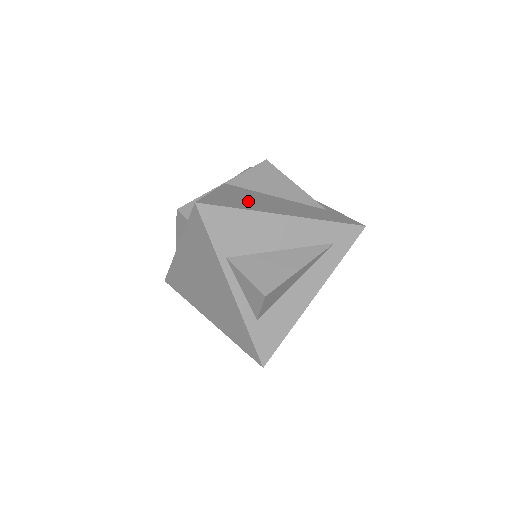
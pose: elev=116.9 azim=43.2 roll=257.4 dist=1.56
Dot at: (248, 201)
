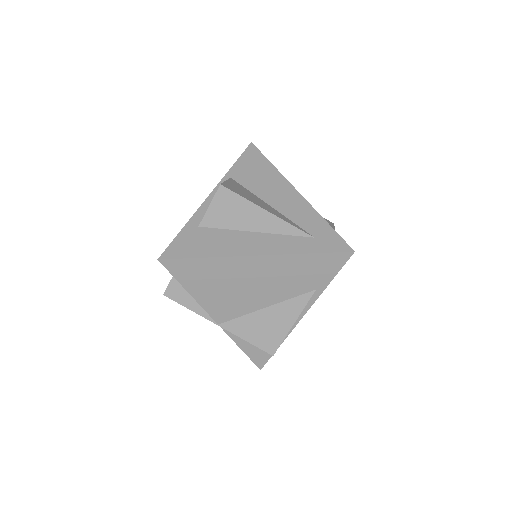
Dot at: occluded
